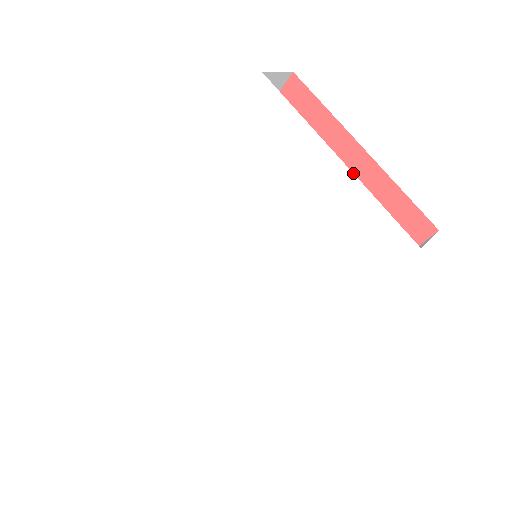
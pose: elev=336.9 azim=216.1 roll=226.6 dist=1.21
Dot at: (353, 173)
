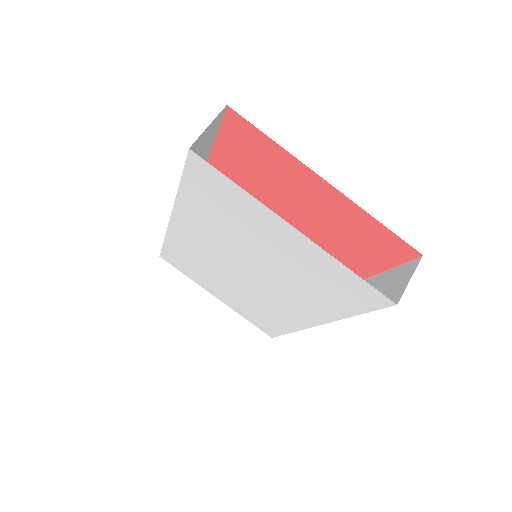
Dot at: occluded
